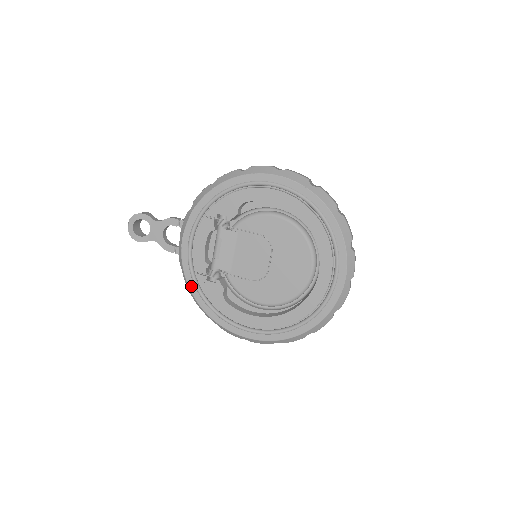
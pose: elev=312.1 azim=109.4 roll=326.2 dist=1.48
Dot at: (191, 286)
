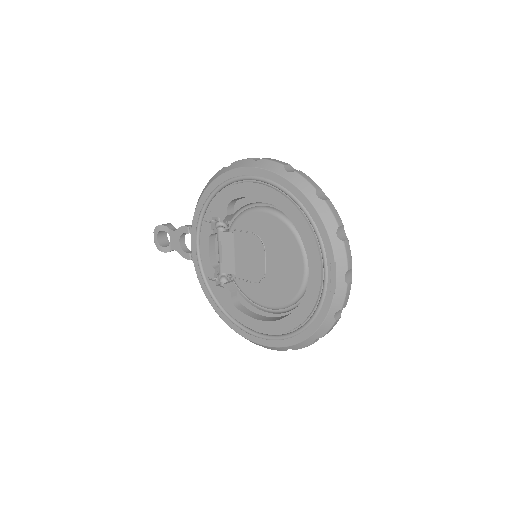
Dot at: (205, 292)
